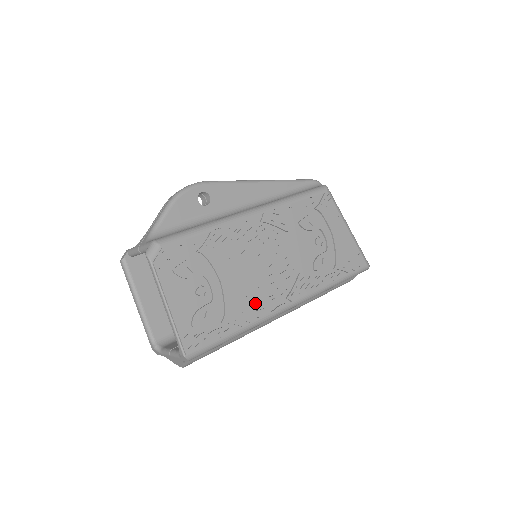
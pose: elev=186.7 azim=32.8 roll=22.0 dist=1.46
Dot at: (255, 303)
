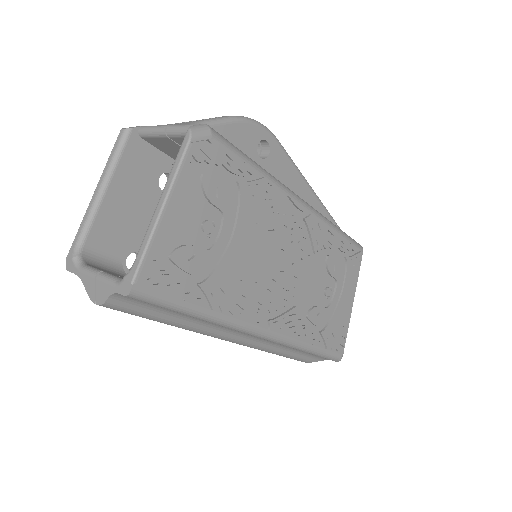
Dot at: (241, 296)
